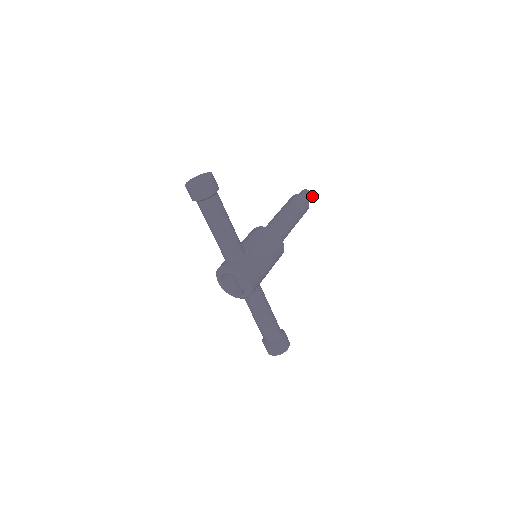
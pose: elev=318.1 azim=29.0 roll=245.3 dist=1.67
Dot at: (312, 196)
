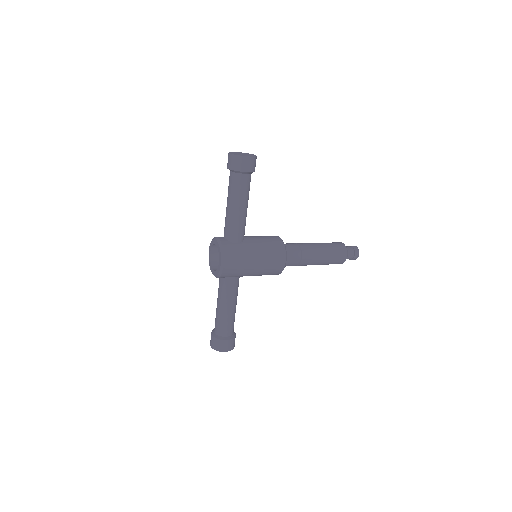
Dot at: (358, 256)
